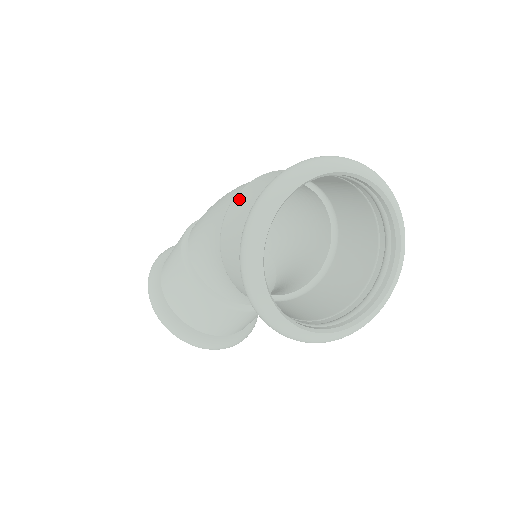
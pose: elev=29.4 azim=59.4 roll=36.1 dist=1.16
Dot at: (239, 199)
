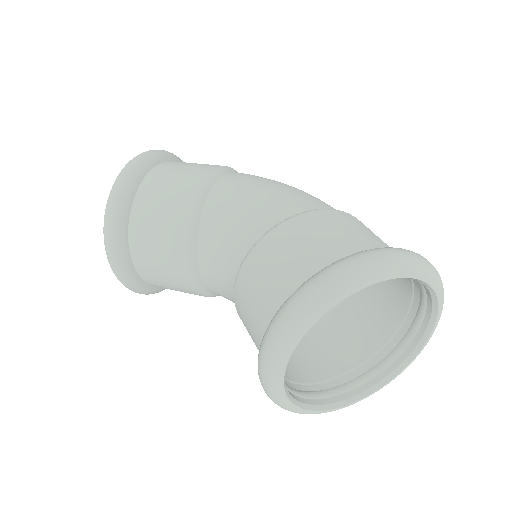
Dot at: (334, 217)
